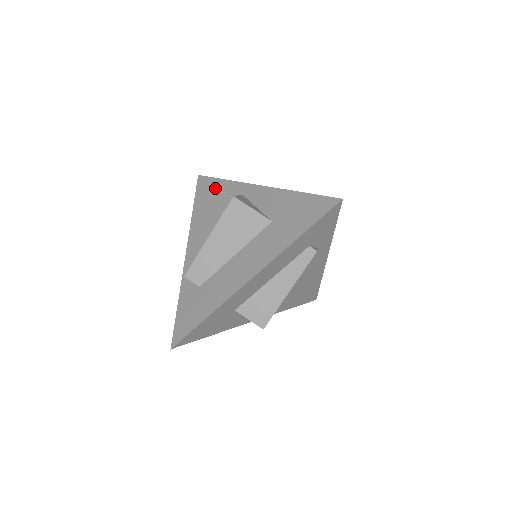
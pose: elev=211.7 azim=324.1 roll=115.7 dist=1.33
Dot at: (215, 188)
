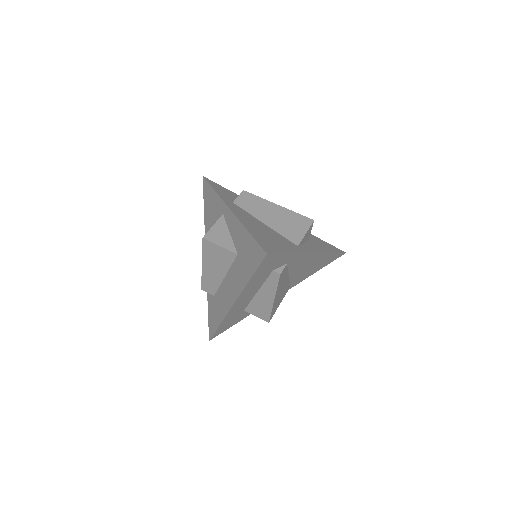
Dot at: (211, 198)
